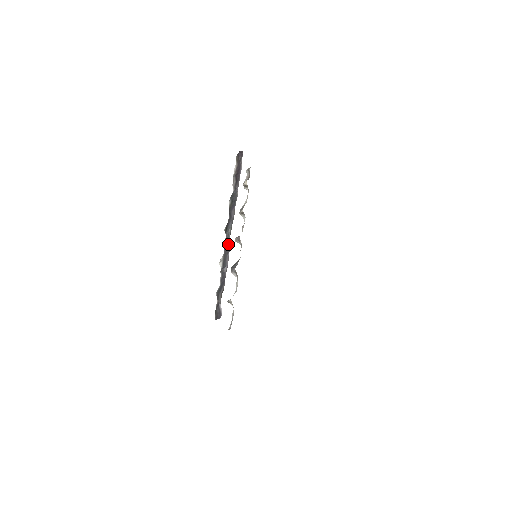
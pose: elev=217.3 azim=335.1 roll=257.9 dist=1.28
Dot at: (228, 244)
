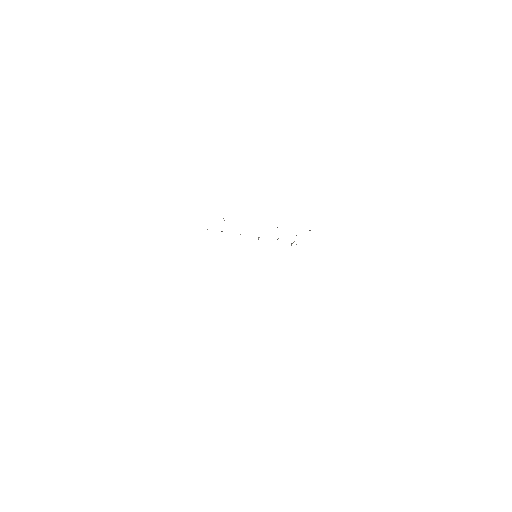
Dot at: occluded
